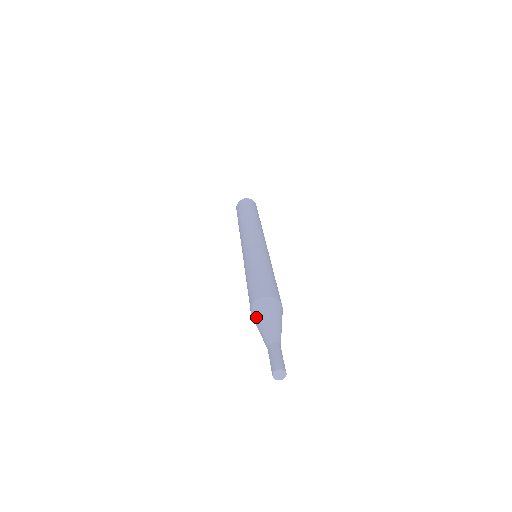
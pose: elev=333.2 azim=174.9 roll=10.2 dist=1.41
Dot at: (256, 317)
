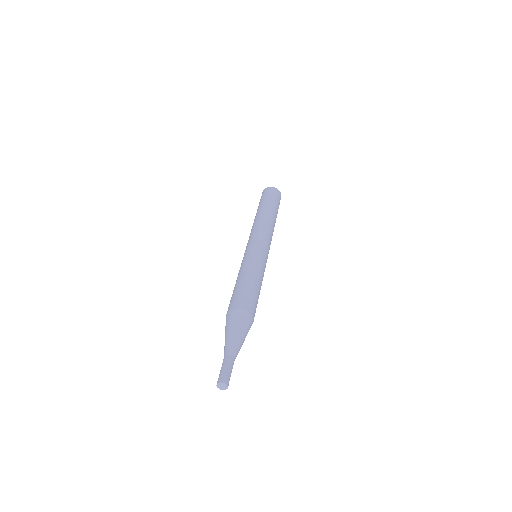
Dot at: (233, 322)
